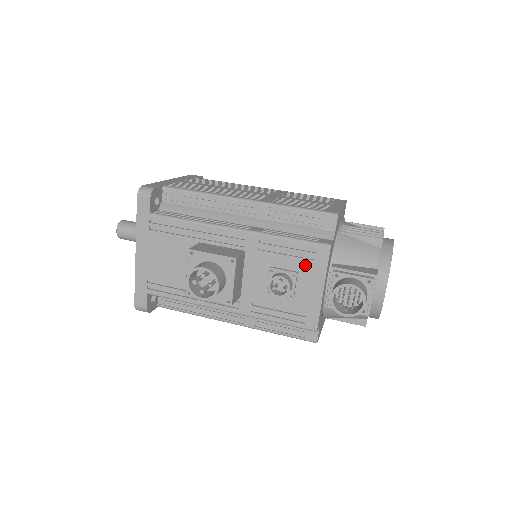
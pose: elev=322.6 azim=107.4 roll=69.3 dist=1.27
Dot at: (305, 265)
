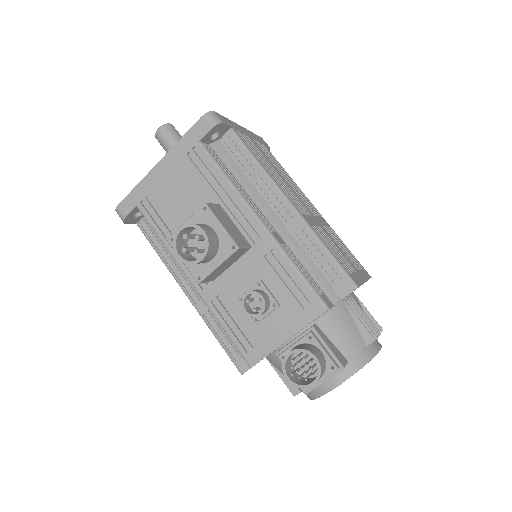
Dot at: (292, 305)
